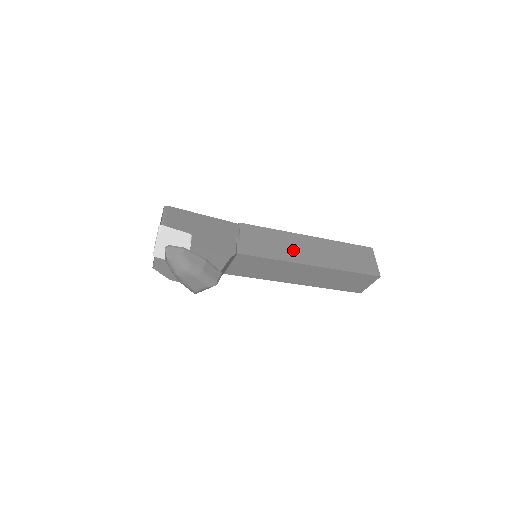
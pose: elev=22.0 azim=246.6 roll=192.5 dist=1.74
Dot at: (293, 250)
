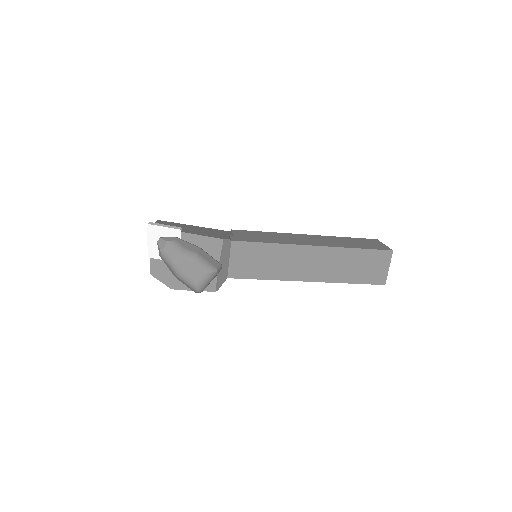
Dot at: (290, 240)
